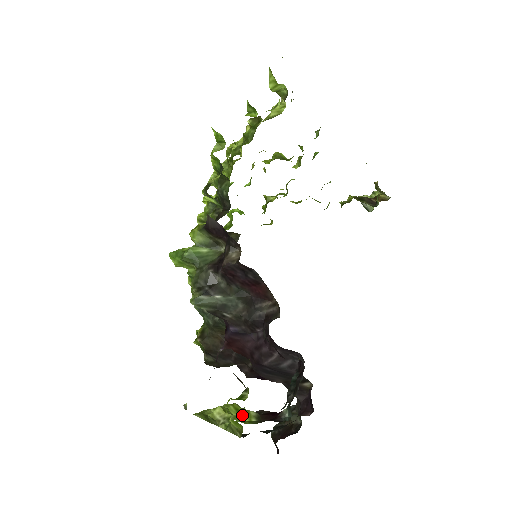
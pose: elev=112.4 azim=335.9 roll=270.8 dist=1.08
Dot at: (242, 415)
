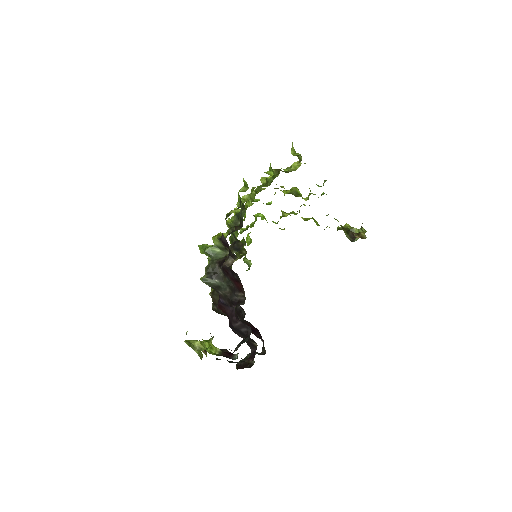
Dot at: (208, 349)
